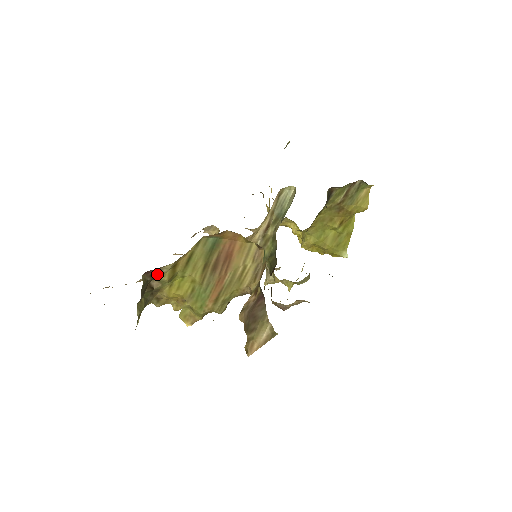
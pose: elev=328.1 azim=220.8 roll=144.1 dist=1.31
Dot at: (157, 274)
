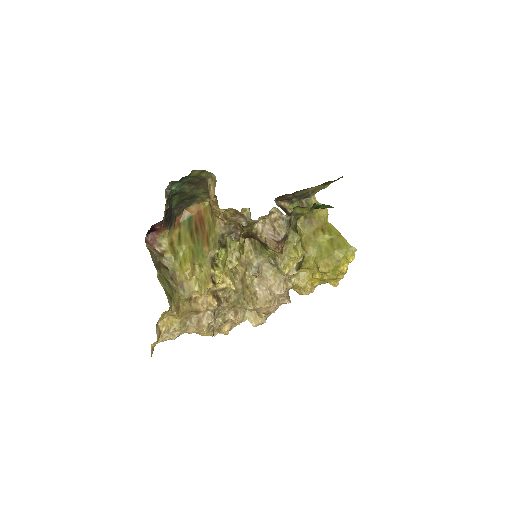
Dot at: (160, 250)
